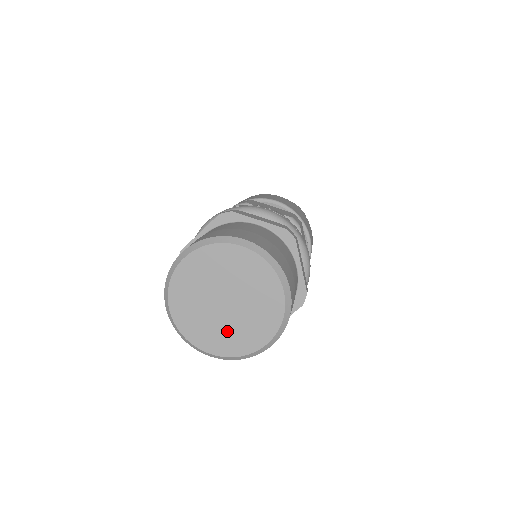
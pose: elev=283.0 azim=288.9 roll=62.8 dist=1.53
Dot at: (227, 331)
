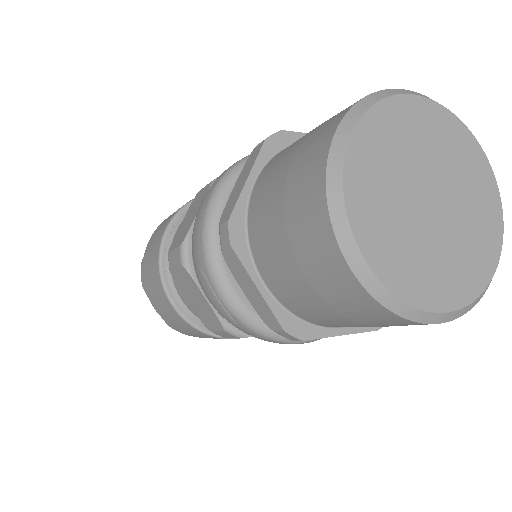
Dot at: (411, 244)
